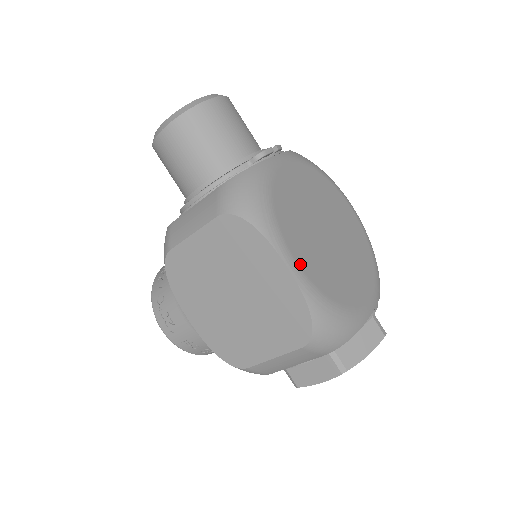
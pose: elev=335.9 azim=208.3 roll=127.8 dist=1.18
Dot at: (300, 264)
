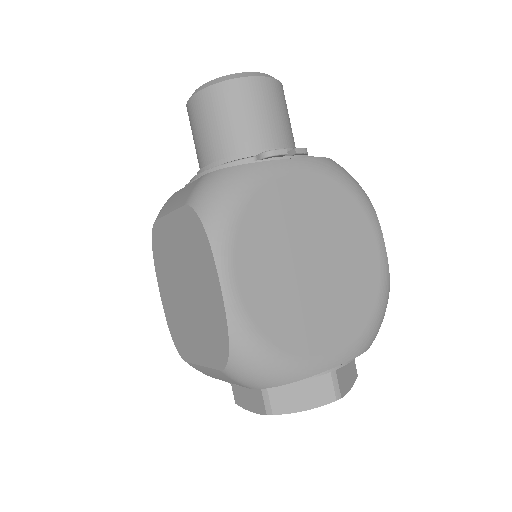
Dot at: (241, 287)
